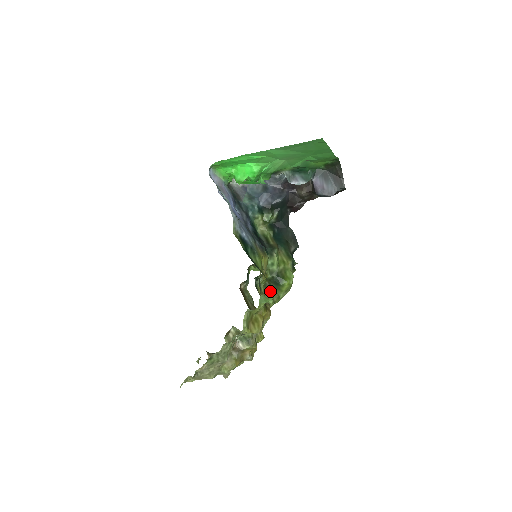
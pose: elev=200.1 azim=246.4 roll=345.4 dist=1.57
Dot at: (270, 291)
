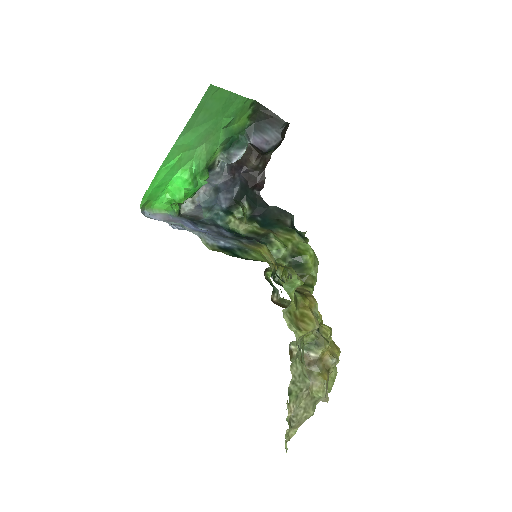
Dot at: occluded
